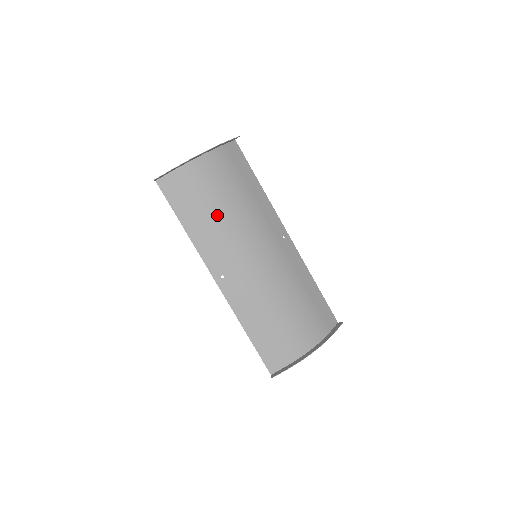
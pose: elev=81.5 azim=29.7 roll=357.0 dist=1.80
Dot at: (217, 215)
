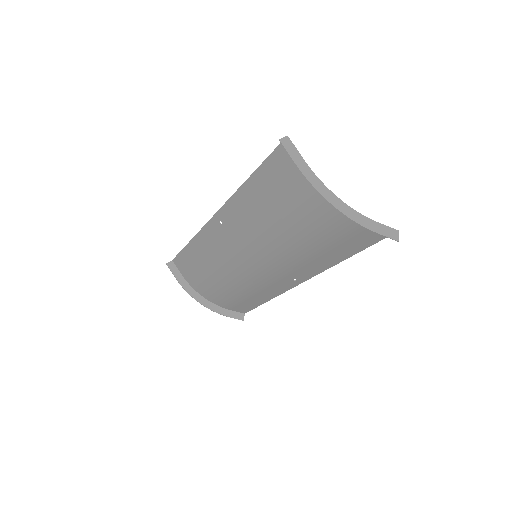
Dot at: (274, 220)
